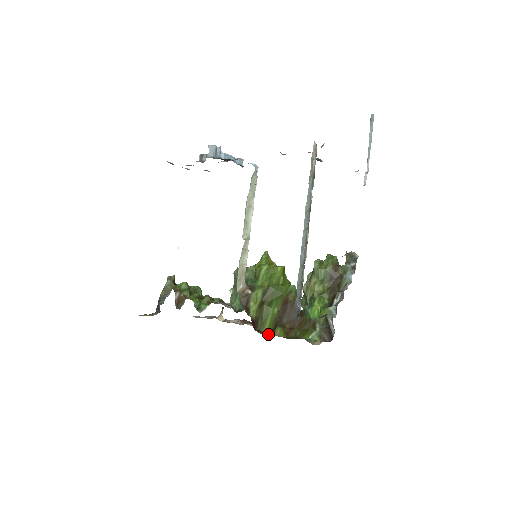
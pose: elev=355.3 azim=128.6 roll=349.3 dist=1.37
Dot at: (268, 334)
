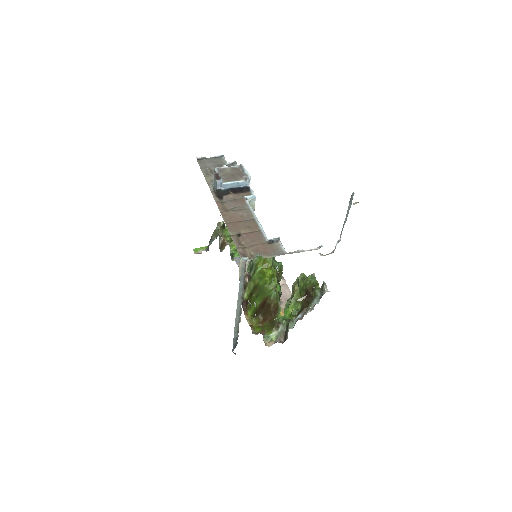
Dot at: (248, 318)
